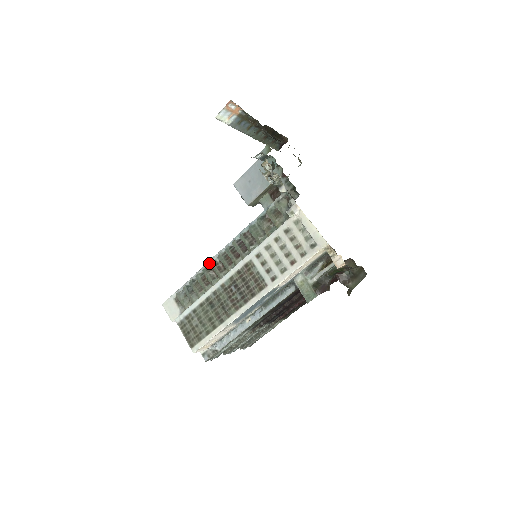
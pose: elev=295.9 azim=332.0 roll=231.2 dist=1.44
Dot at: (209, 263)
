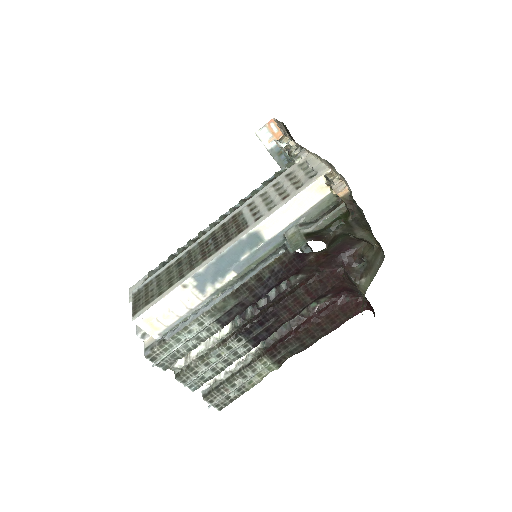
Dot at: (198, 236)
